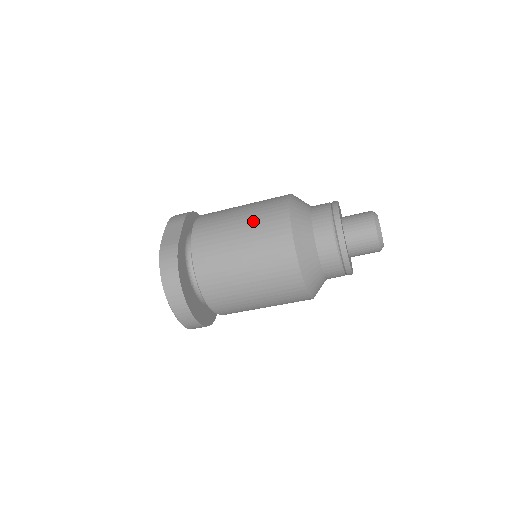
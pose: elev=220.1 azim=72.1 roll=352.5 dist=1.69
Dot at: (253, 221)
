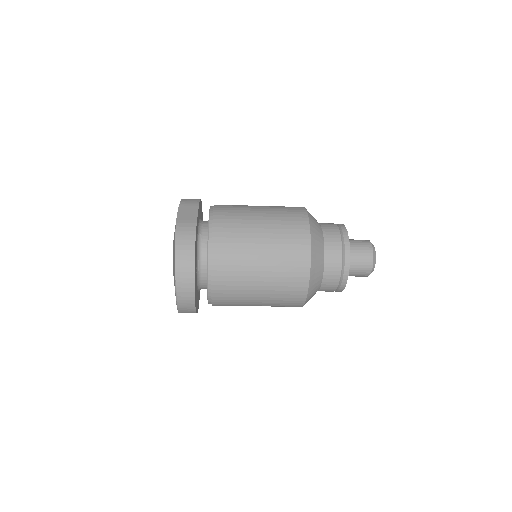
Dot at: (274, 221)
